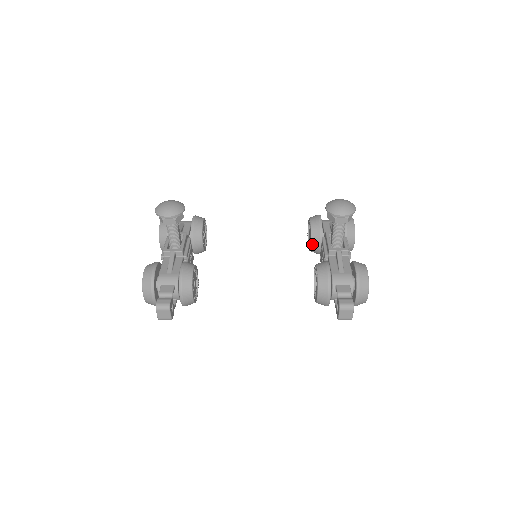
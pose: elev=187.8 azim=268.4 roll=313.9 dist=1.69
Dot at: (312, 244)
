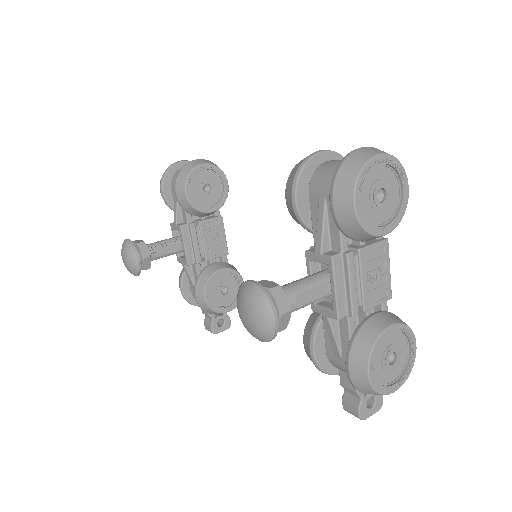
Dot at: occluded
